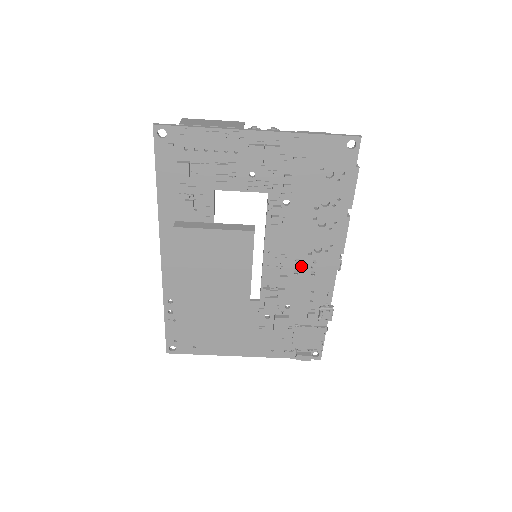
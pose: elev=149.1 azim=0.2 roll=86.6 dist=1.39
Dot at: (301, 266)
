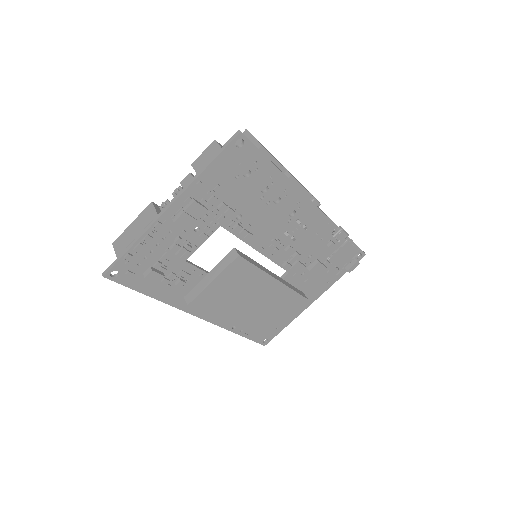
Dot at: (292, 232)
